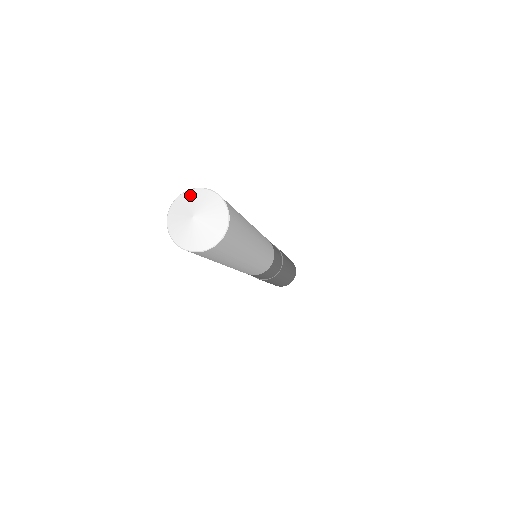
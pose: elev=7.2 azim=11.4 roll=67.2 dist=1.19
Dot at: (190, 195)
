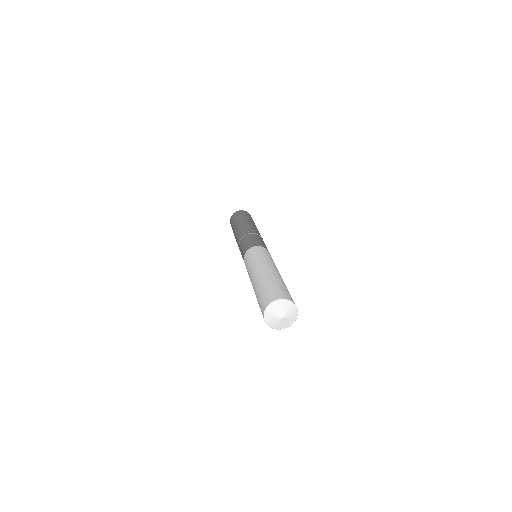
Dot at: (278, 304)
